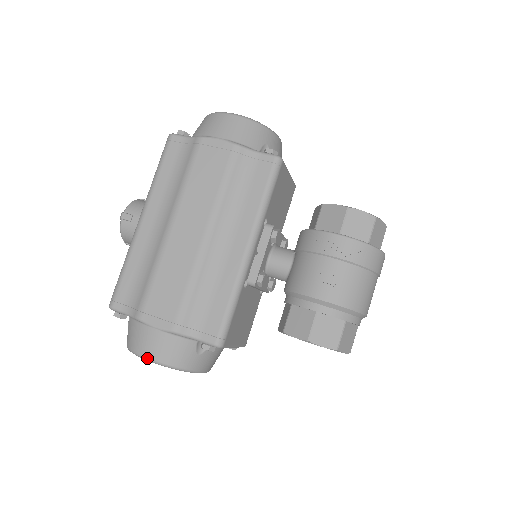
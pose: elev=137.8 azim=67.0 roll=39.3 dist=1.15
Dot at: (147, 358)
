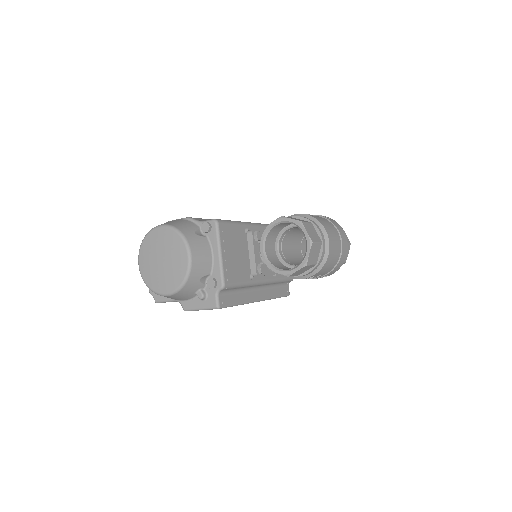
Dot at: (159, 225)
